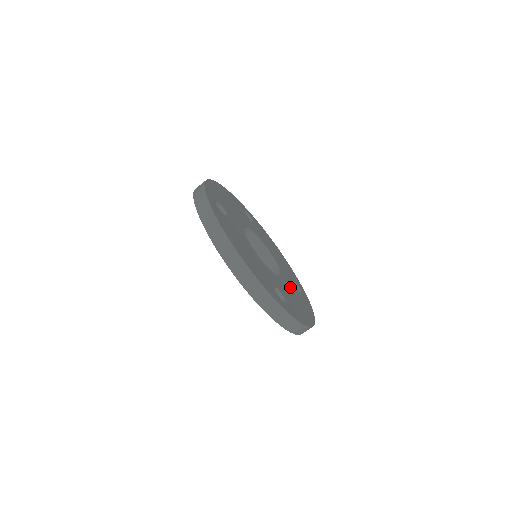
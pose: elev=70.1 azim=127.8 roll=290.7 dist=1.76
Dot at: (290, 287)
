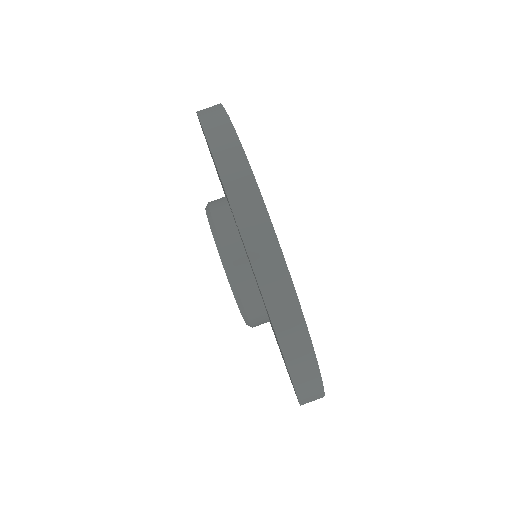
Dot at: occluded
